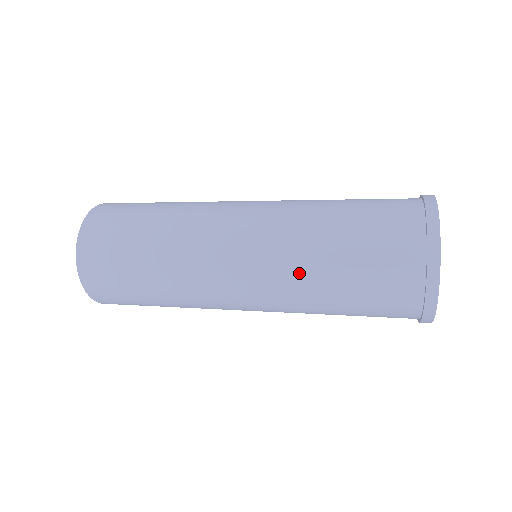
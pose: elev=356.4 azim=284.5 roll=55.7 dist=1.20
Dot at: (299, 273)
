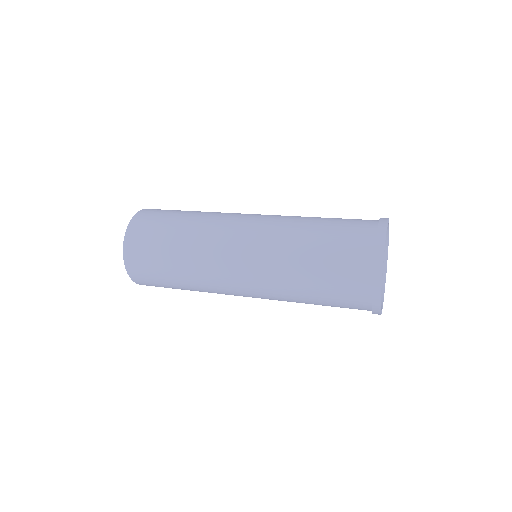
Dot at: (283, 276)
